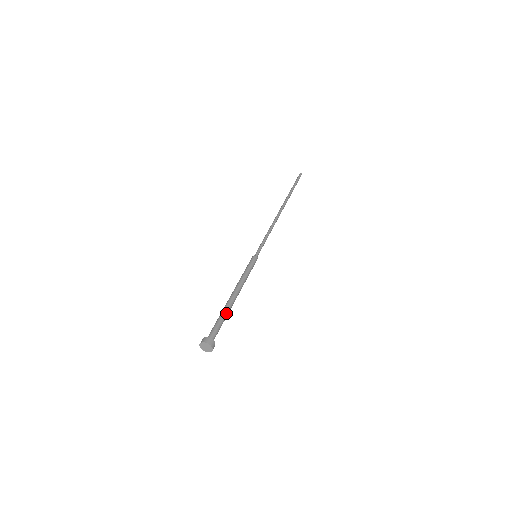
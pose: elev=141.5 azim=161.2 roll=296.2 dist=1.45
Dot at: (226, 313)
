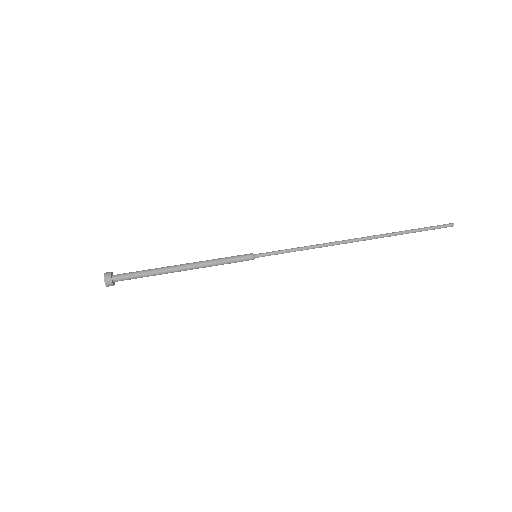
Dot at: (154, 270)
